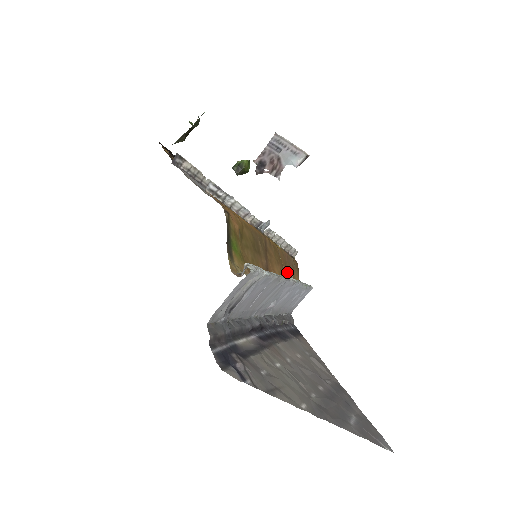
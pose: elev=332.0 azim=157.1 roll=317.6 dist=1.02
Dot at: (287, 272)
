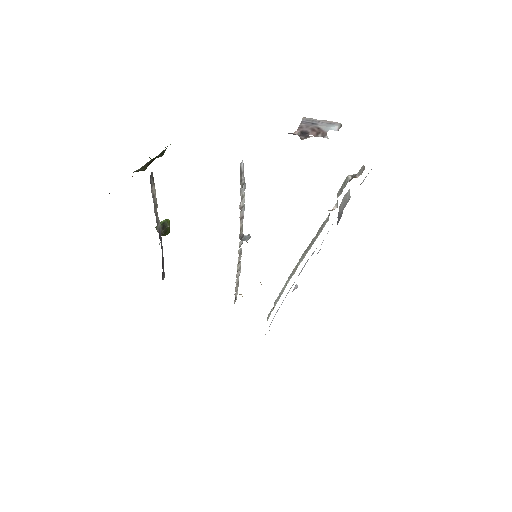
Dot at: occluded
